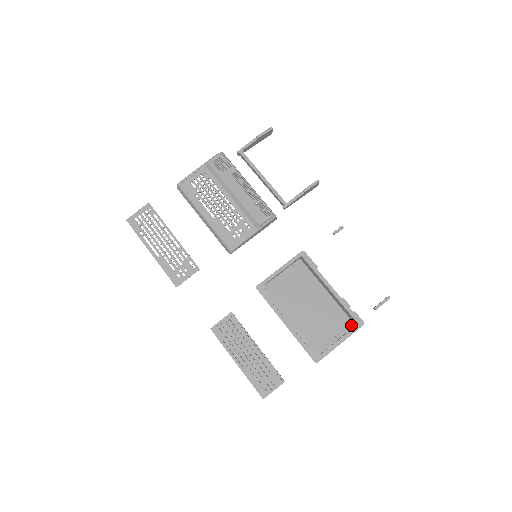
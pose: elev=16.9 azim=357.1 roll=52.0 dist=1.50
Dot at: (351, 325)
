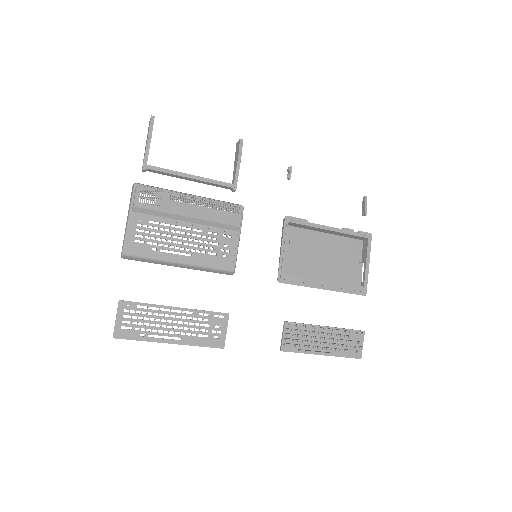
Dot at: (360, 243)
